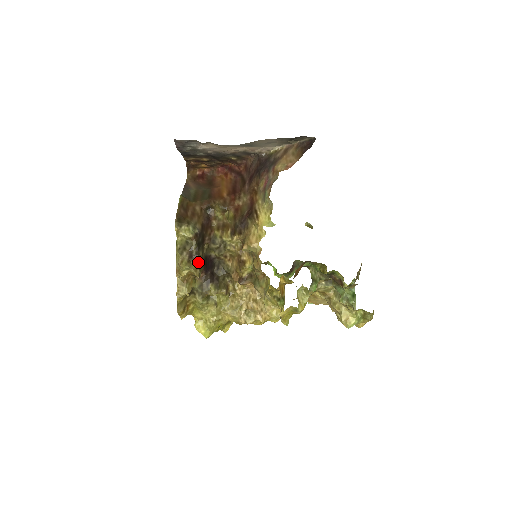
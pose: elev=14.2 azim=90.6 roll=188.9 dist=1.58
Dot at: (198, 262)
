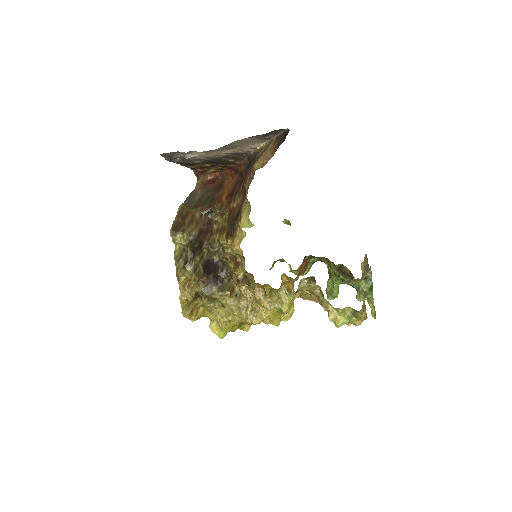
Dot at: (193, 268)
